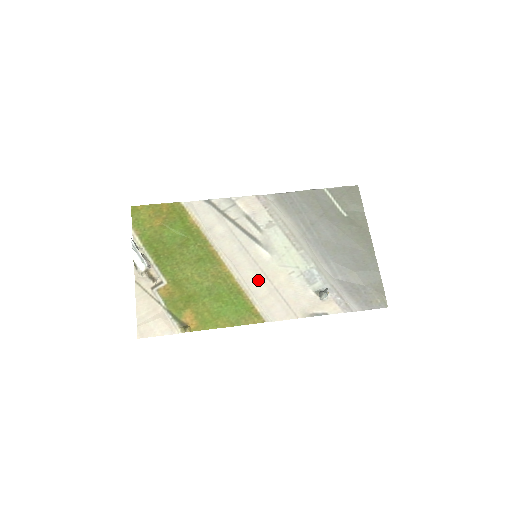
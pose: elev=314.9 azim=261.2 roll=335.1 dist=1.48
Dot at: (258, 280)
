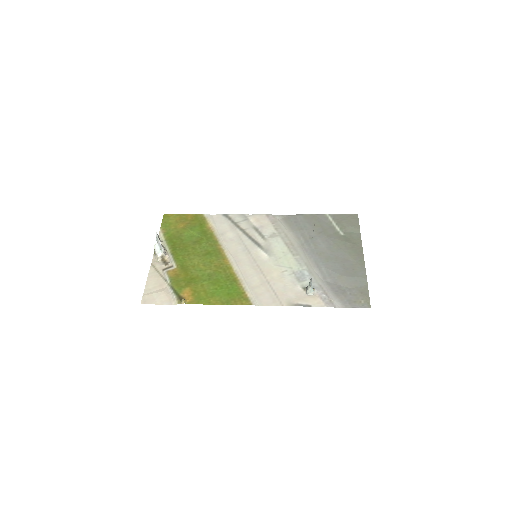
Dot at: (254, 273)
